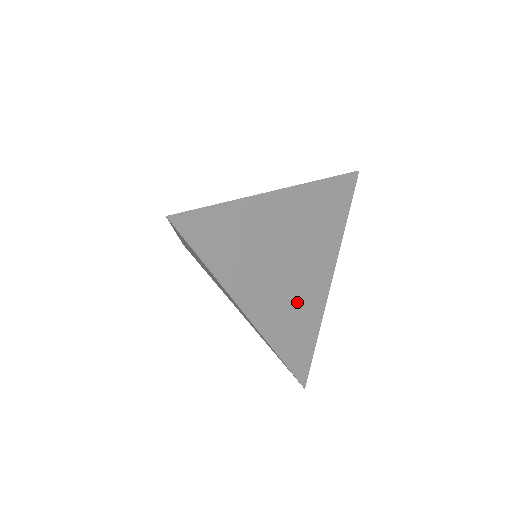
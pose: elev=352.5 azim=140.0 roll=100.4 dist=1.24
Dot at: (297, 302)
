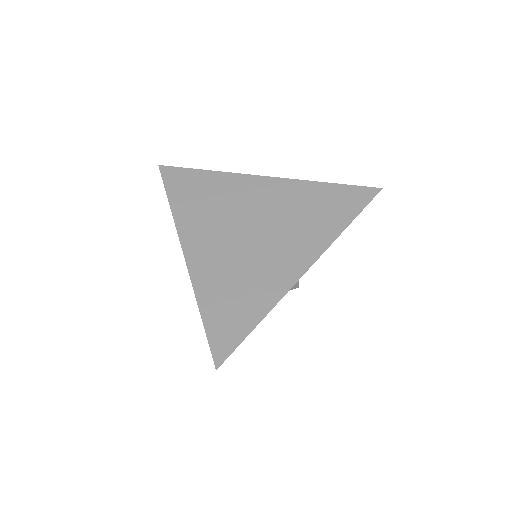
Dot at: (246, 271)
